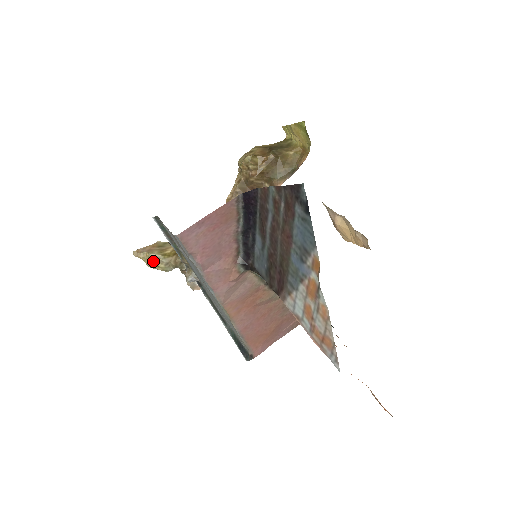
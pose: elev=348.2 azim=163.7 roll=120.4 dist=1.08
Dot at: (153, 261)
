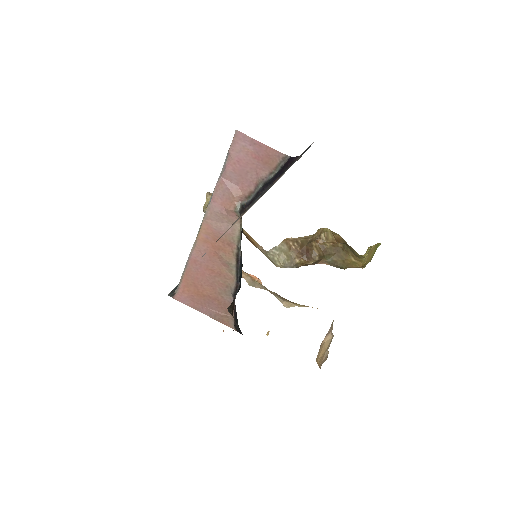
Dot at: occluded
